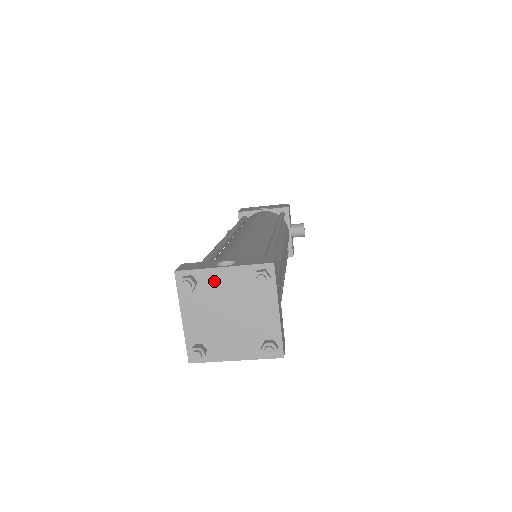
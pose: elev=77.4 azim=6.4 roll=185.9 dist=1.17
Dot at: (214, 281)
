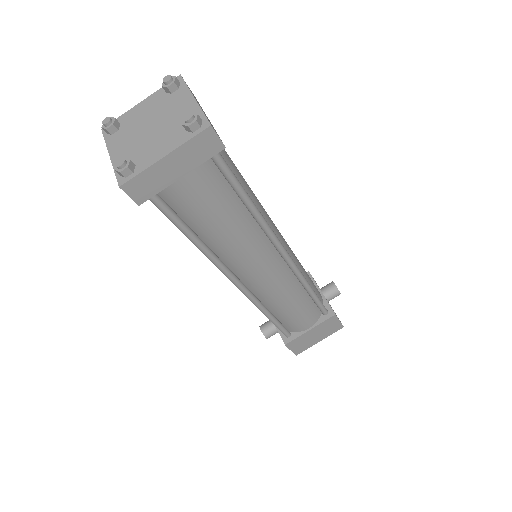
Dot at: (134, 115)
